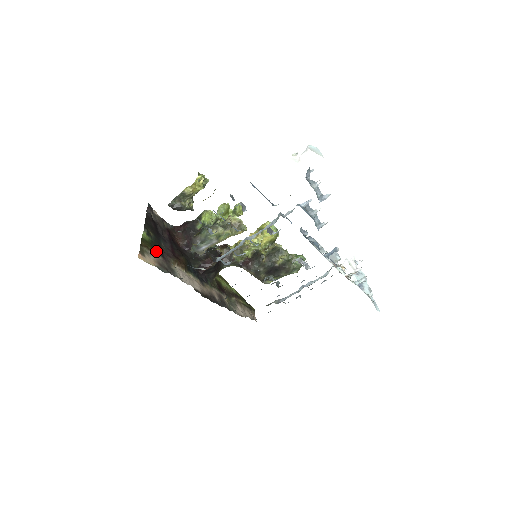
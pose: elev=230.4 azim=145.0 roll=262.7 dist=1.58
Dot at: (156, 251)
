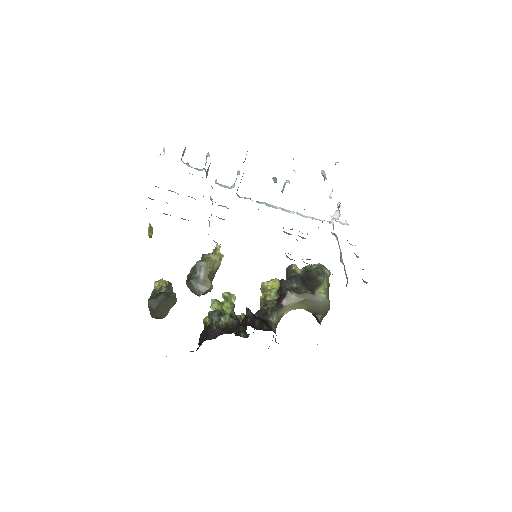
Dot at: occluded
